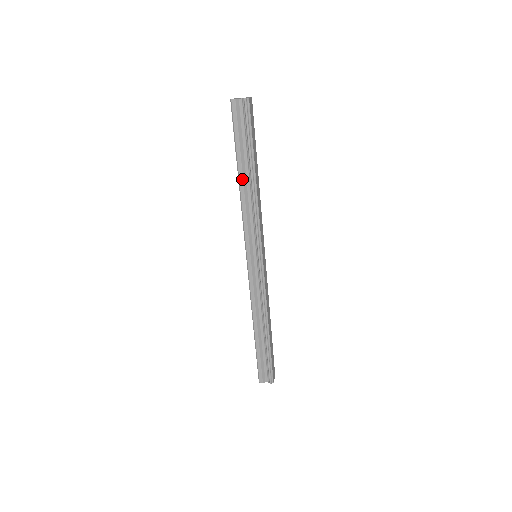
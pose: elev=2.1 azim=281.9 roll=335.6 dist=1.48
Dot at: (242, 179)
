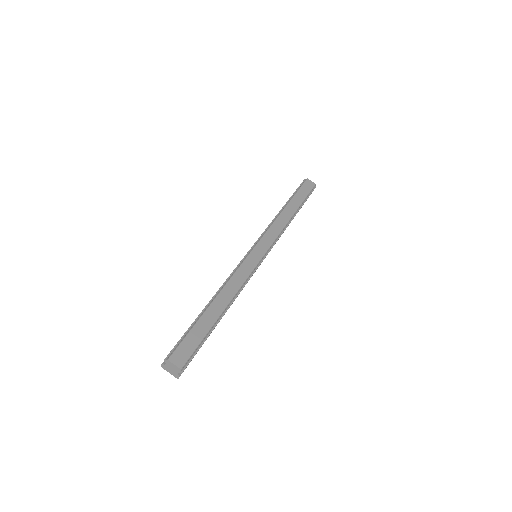
Dot at: occluded
